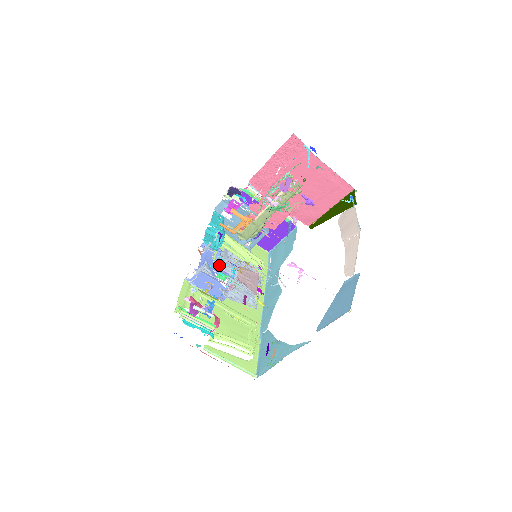
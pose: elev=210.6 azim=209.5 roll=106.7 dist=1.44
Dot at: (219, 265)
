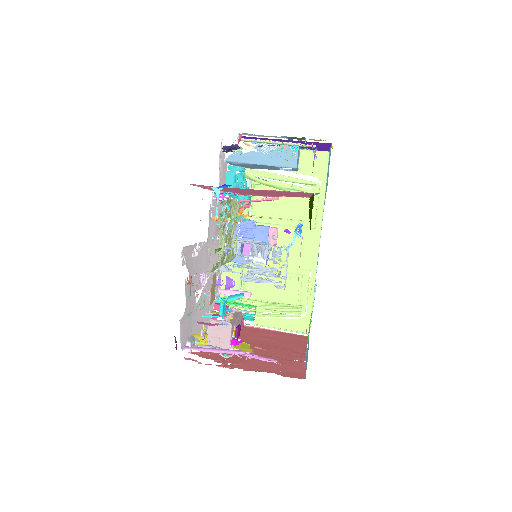
Dot at: occluded
